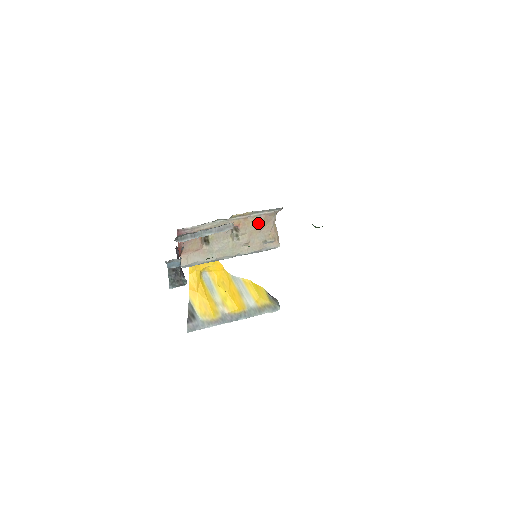
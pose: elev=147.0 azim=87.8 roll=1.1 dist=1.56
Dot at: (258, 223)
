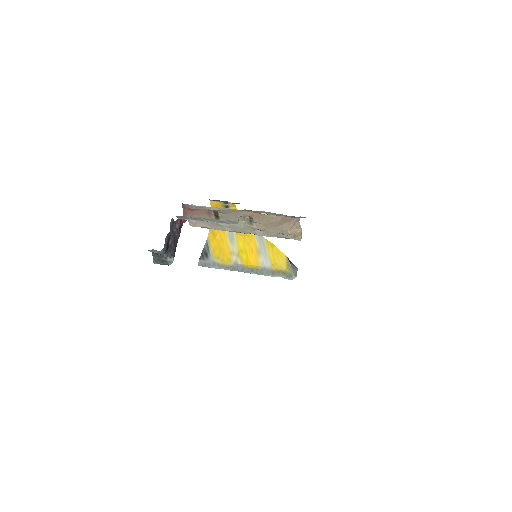
Dot at: (275, 220)
